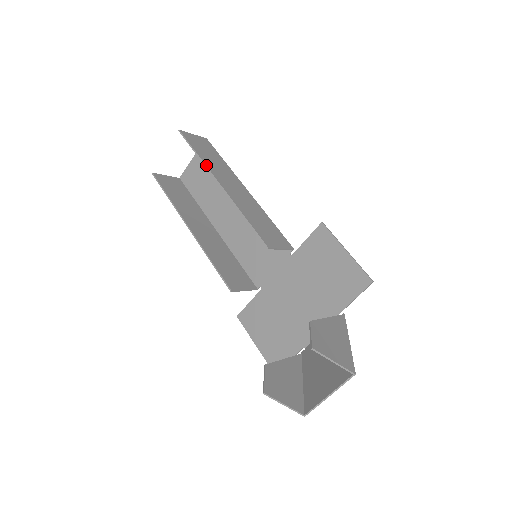
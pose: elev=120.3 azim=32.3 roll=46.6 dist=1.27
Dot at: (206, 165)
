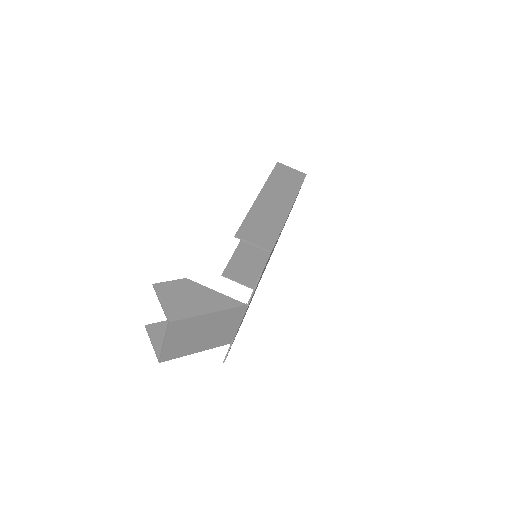
Dot at: (266, 183)
